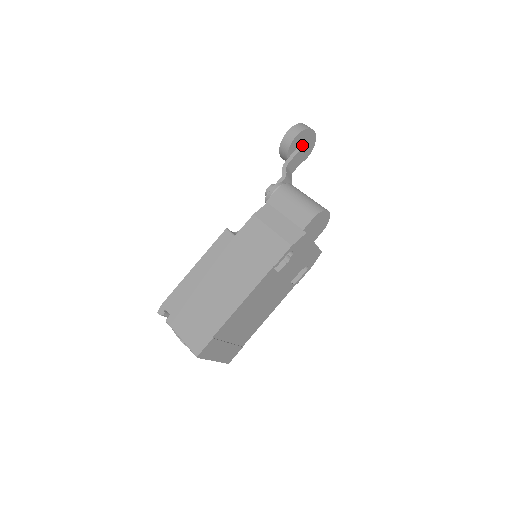
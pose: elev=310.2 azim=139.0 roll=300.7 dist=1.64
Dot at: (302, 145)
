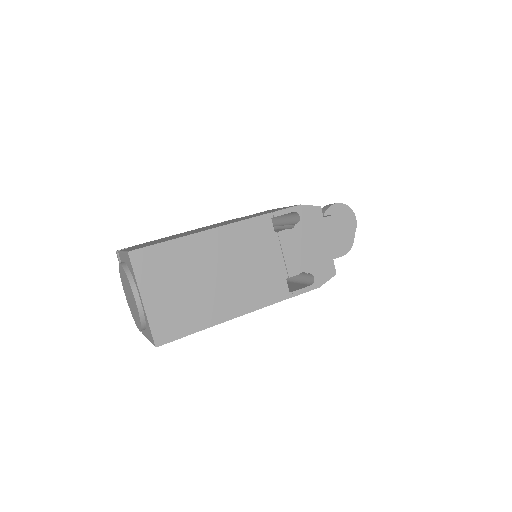
Dot at: occluded
